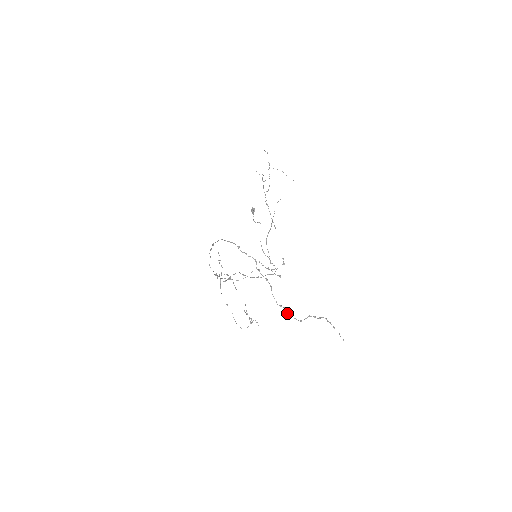
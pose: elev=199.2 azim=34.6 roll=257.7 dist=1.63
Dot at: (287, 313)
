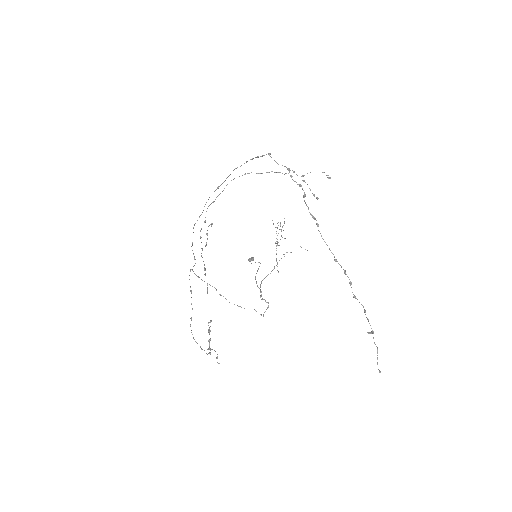
Dot at: occluded
